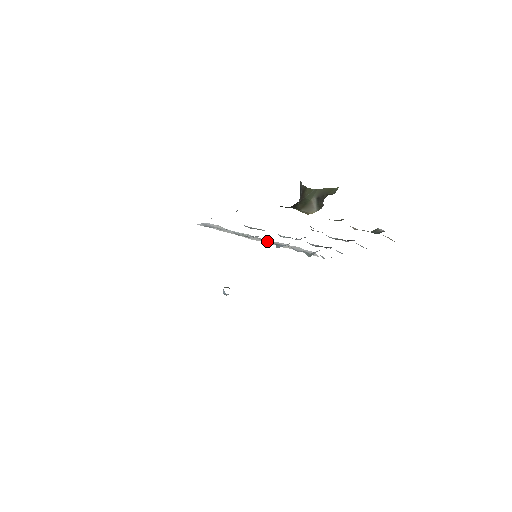
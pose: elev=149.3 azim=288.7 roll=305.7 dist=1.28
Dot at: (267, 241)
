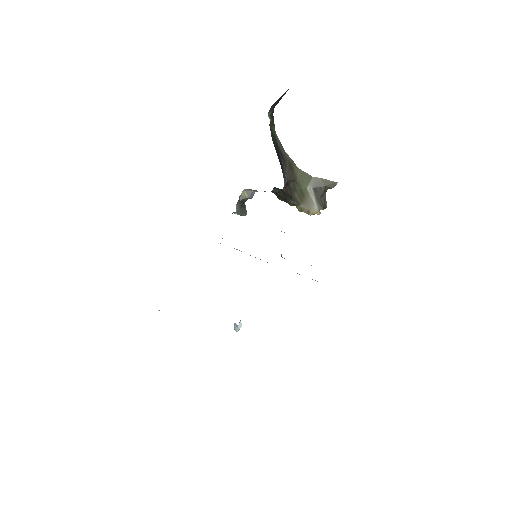
Dot at: occluded
